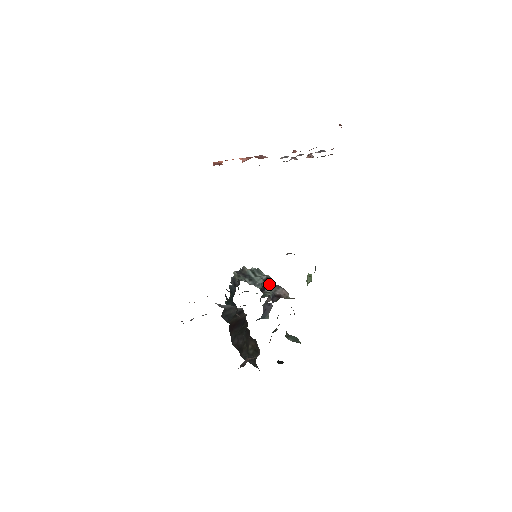
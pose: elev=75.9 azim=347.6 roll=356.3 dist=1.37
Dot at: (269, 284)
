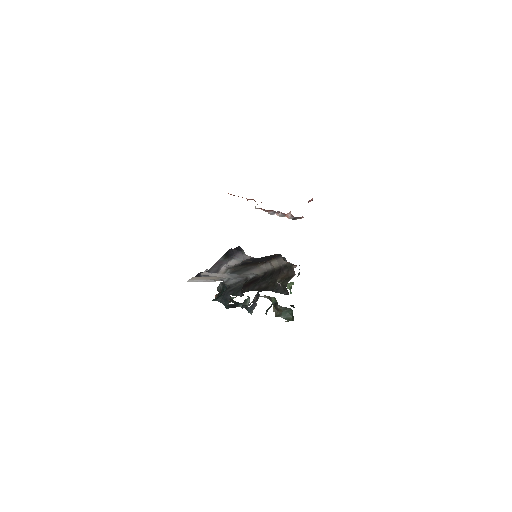
Dot at: occluded
